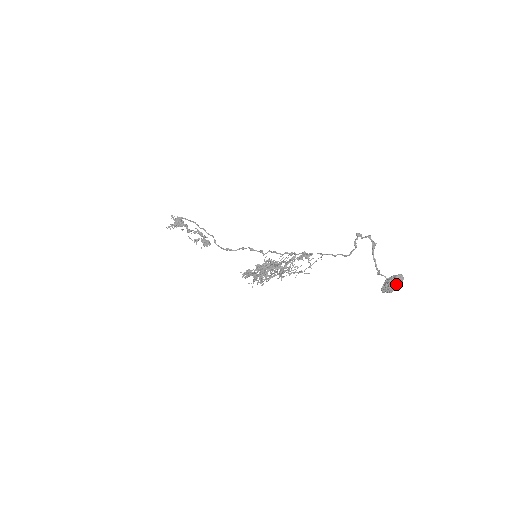
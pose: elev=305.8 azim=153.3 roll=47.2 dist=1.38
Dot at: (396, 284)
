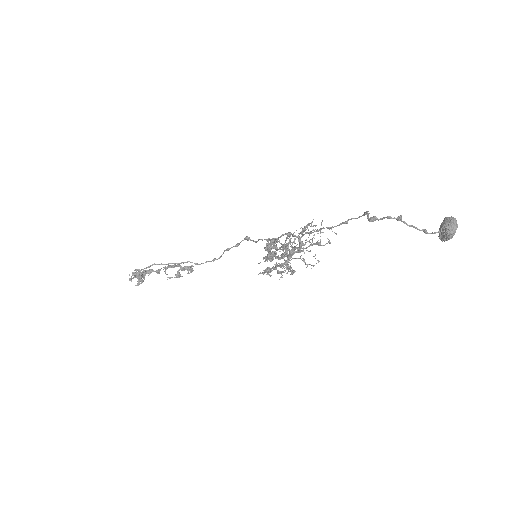
Dot at: (455, 231)
